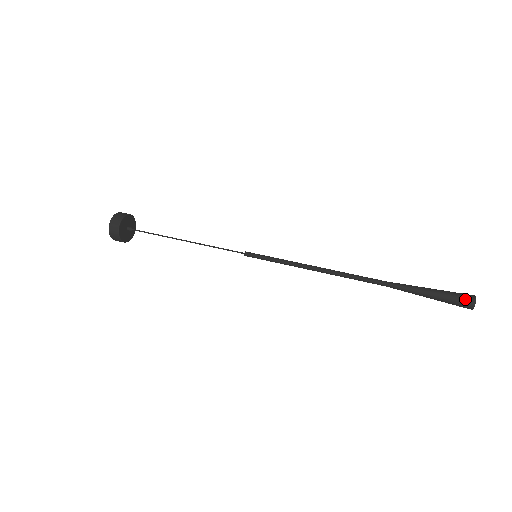
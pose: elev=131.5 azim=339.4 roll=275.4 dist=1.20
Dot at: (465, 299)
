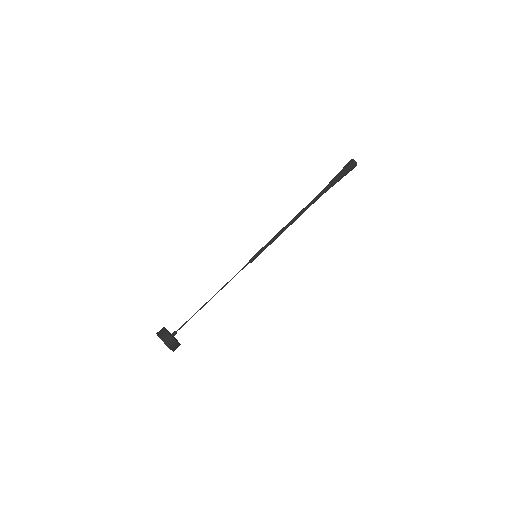
Dot at: (349, 163)
